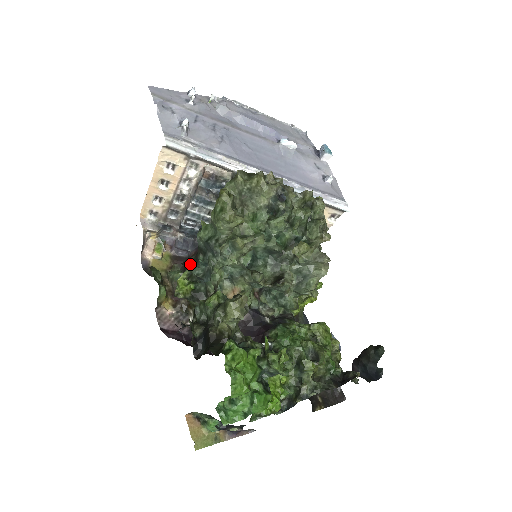
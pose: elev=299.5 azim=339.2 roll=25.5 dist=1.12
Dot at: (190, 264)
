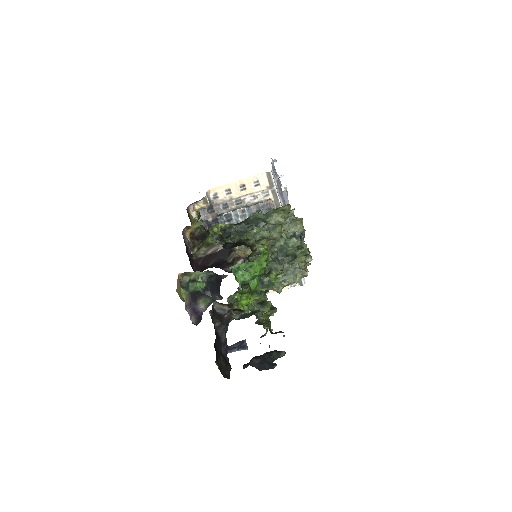
Dot at: occluded
